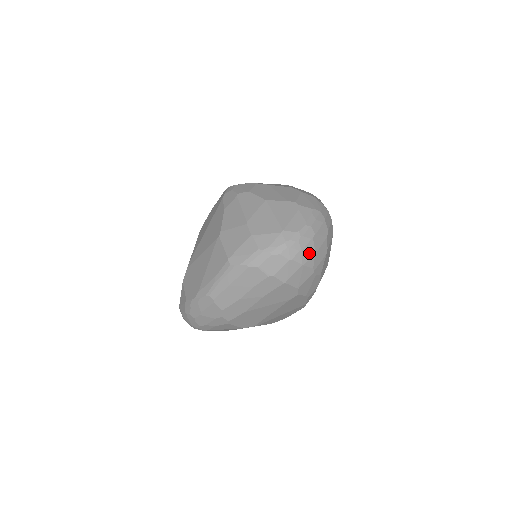
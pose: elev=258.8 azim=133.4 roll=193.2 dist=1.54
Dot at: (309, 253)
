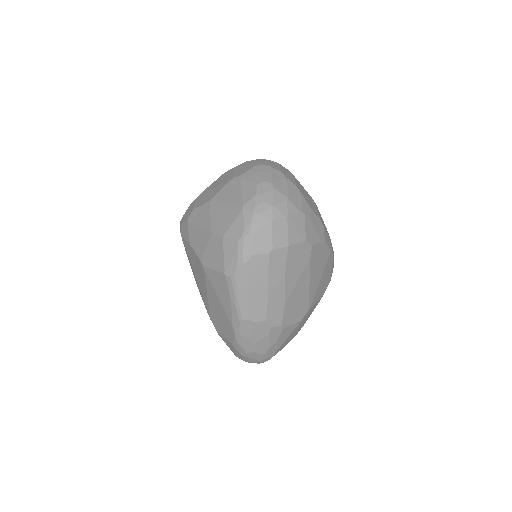
Dot at: (282, 202)
